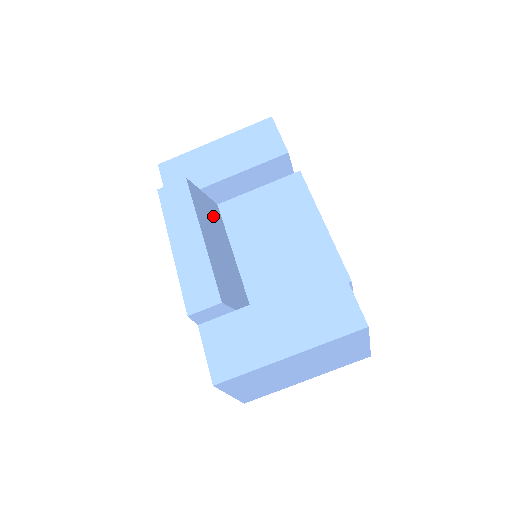
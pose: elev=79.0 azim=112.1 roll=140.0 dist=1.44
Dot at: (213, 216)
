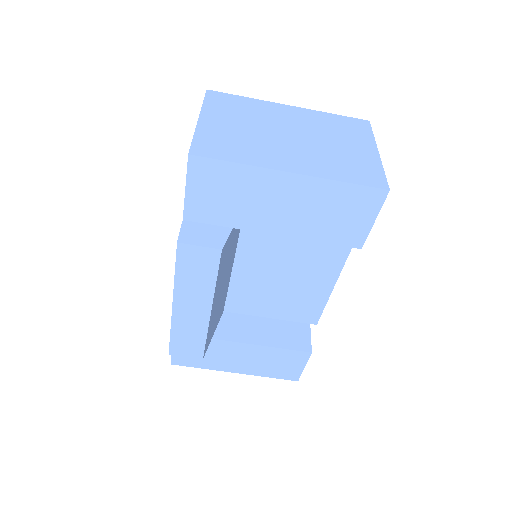
Dot at: (233, 244)
